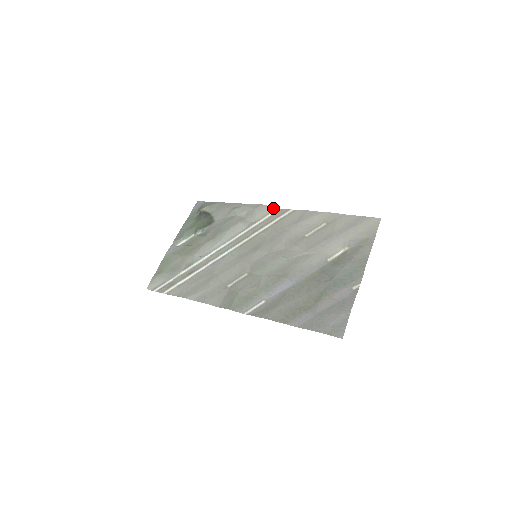
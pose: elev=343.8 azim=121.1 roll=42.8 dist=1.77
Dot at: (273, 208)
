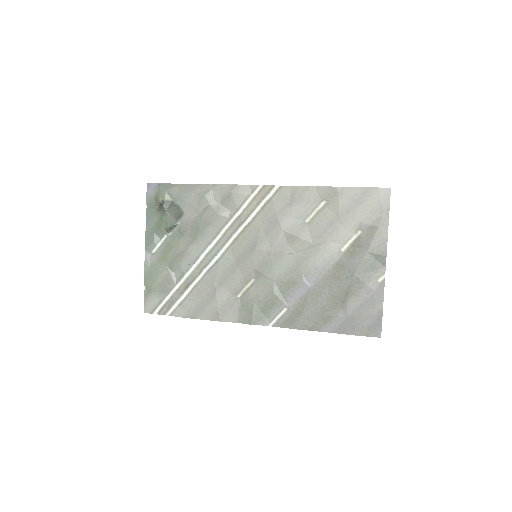
Dot at: (253, 187)
